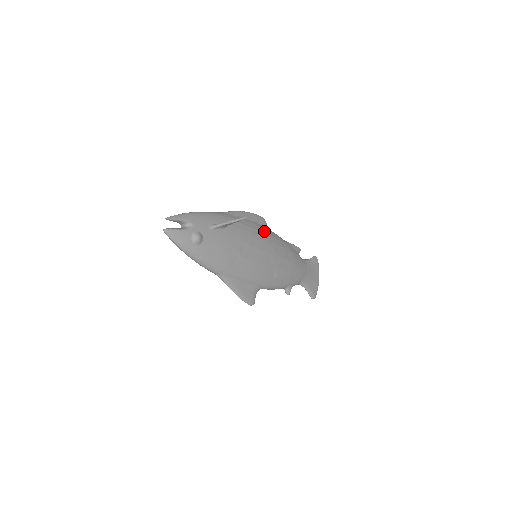
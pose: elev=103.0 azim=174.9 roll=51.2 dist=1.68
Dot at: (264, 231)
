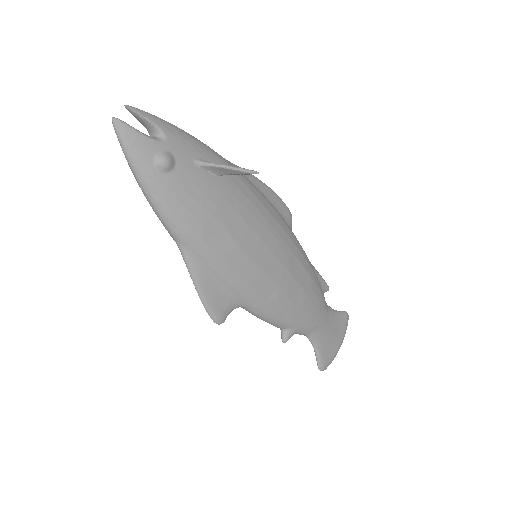
Dot at: (282, 225)
